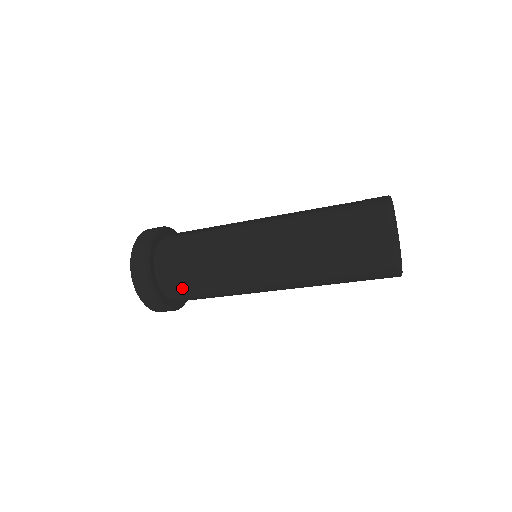
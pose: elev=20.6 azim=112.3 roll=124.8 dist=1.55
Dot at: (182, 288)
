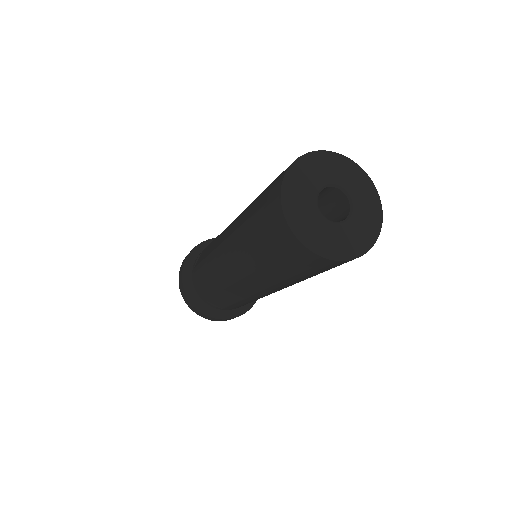
Dot at: (230, 307)
